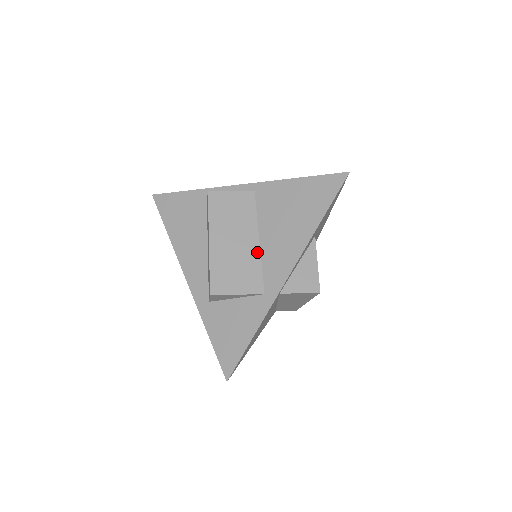
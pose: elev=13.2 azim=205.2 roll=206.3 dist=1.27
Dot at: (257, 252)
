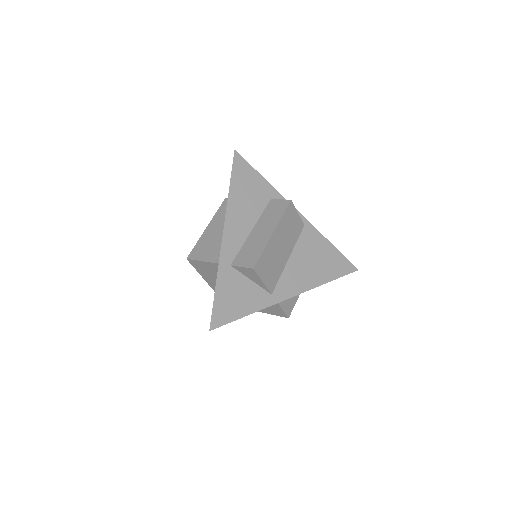
Dot at: (284, 264)
